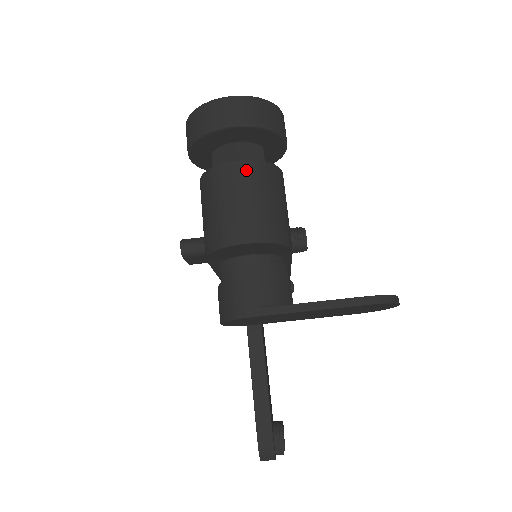
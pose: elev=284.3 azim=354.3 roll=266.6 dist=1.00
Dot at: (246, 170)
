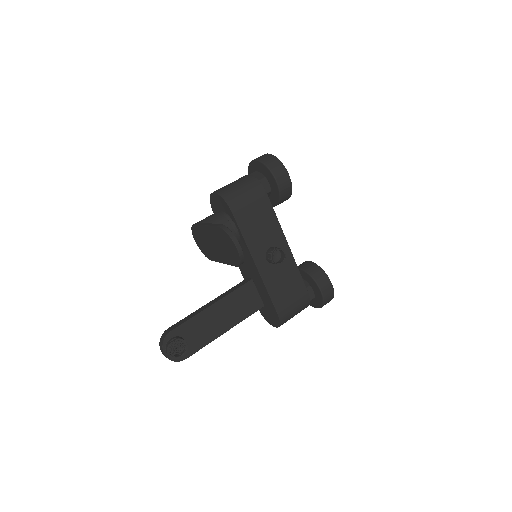
Dot at: (245, 177)
